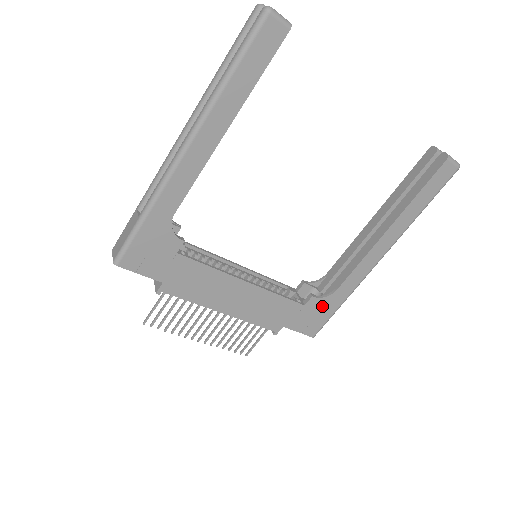
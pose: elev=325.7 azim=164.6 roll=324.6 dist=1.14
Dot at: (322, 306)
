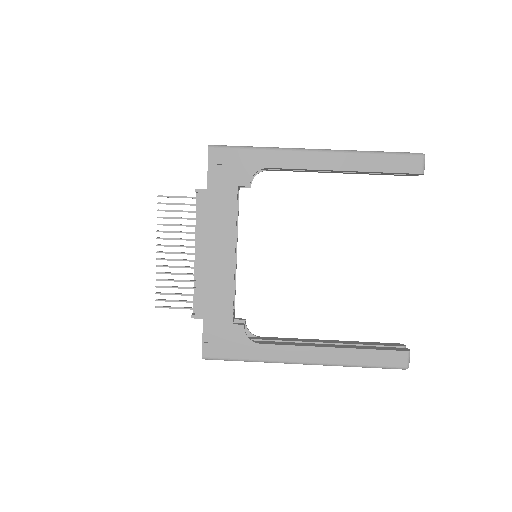
Dot at: (238, 342)
